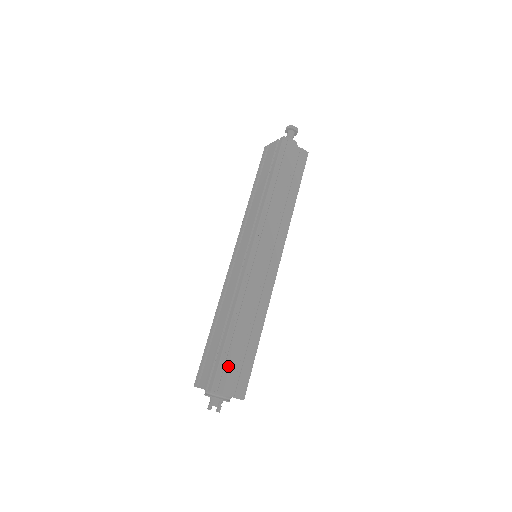
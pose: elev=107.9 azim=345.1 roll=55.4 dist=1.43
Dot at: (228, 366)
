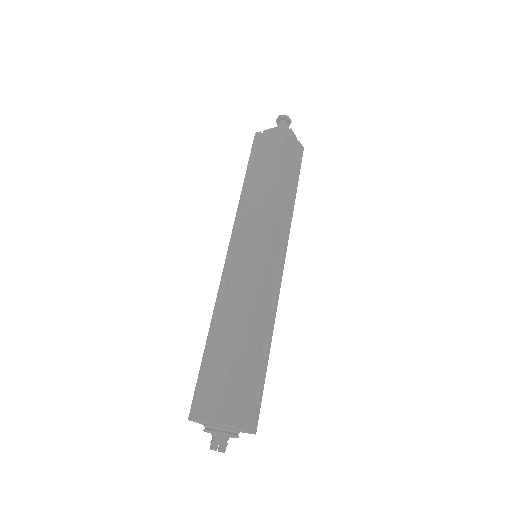
Dot at: (243, 391)
